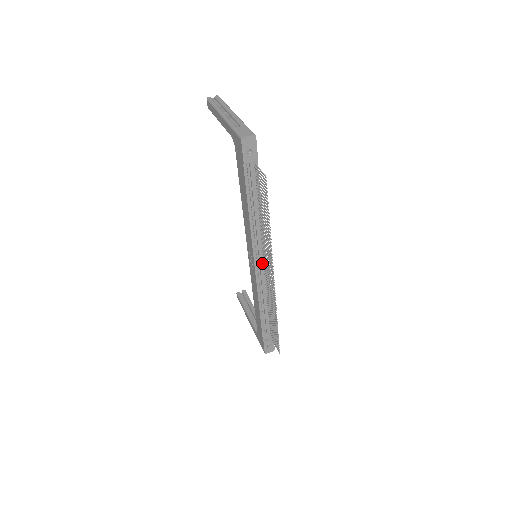
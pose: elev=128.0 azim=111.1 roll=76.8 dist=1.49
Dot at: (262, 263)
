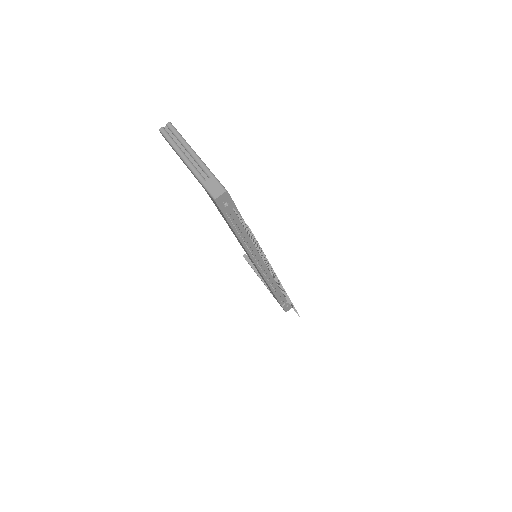
Dot at: (264, 264)
